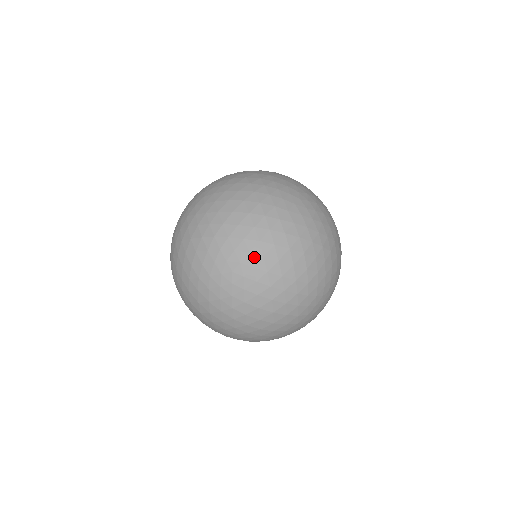
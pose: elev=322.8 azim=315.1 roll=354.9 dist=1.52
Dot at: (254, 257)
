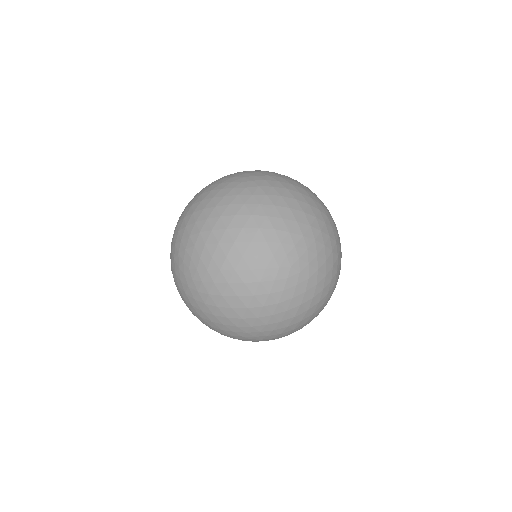
Dot at: (310, 254)
